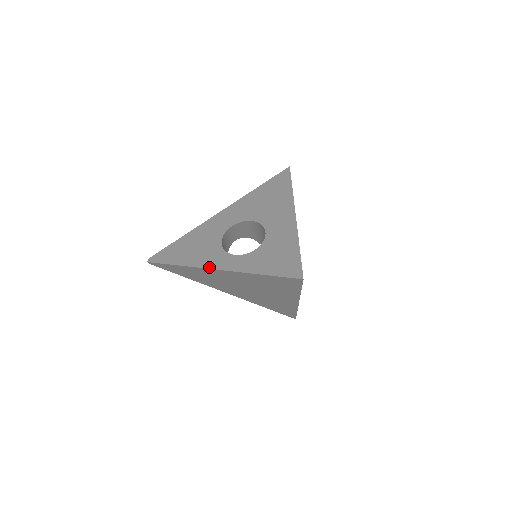
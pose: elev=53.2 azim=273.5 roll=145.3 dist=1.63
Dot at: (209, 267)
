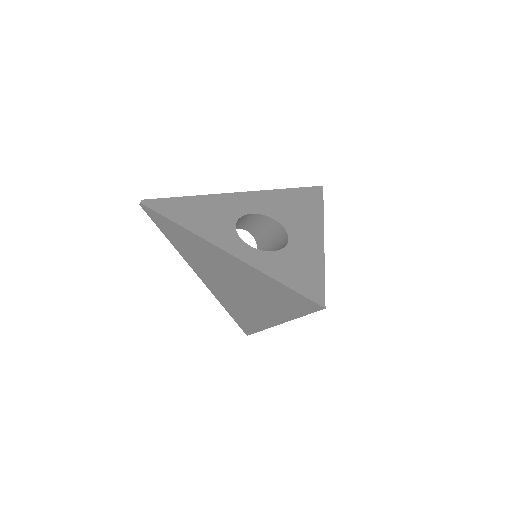
Dot at: (217, 244)
